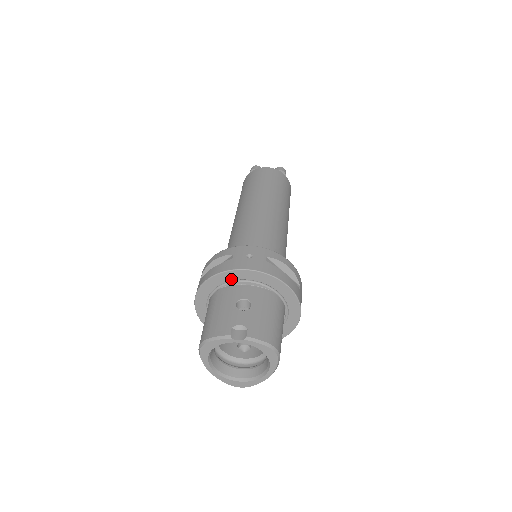
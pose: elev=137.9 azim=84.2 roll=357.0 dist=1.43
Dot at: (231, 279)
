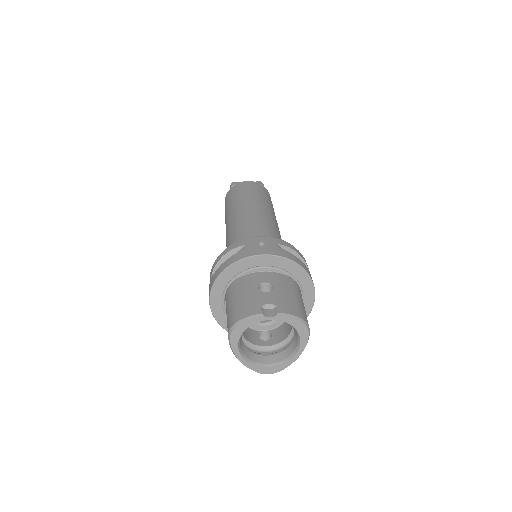
Dot at: (247, 267)
